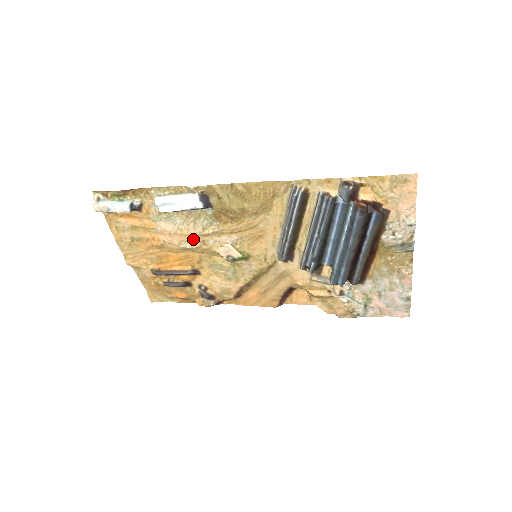
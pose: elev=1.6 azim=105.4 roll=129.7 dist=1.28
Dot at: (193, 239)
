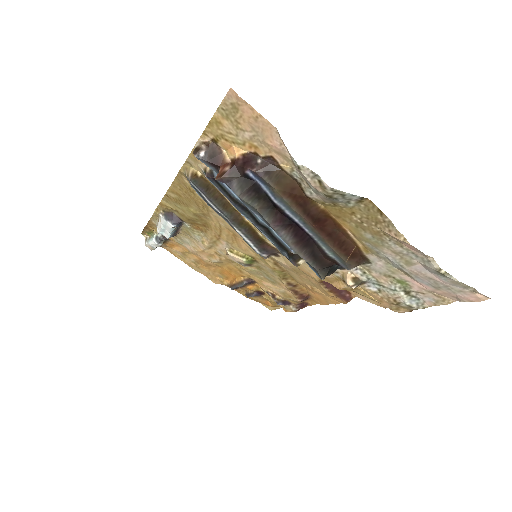
Dot at: (209, 253)
